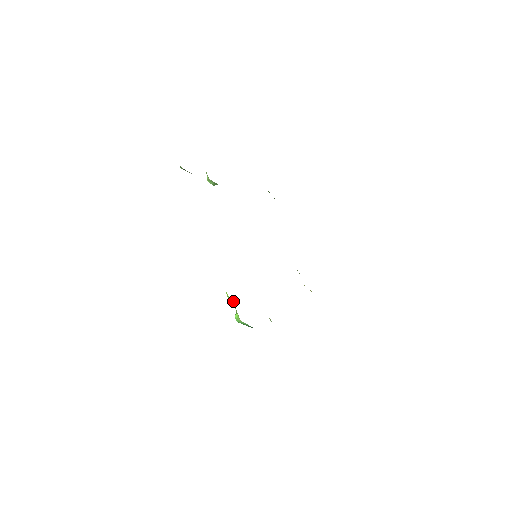
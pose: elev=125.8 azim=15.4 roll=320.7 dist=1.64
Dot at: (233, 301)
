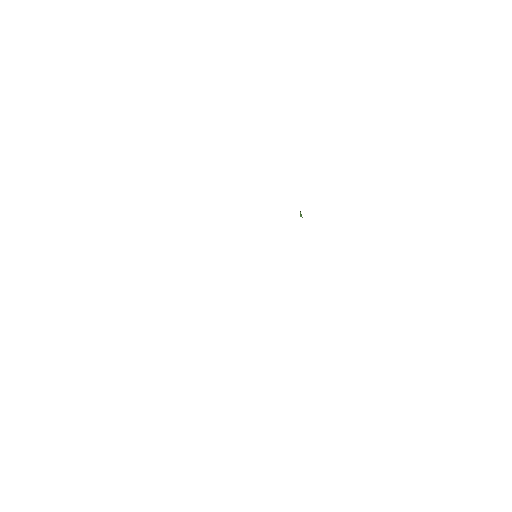
Dot at: occluded
